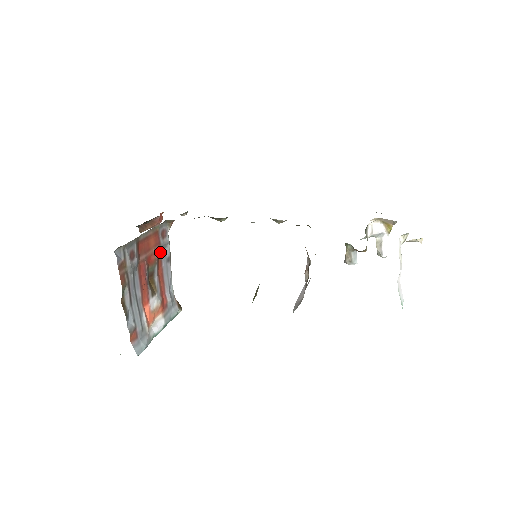
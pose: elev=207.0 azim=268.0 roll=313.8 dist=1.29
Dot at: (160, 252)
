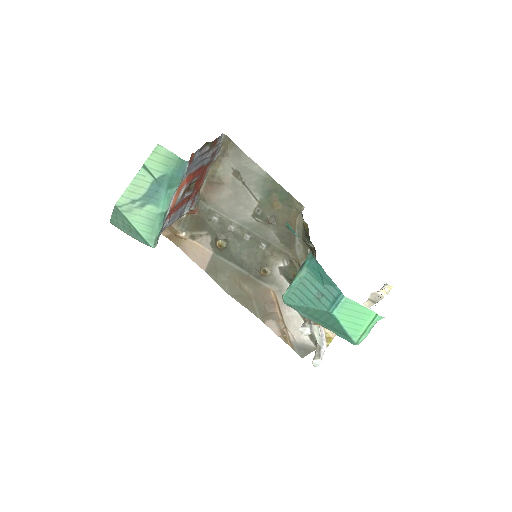
Dot at: (189, 200)
